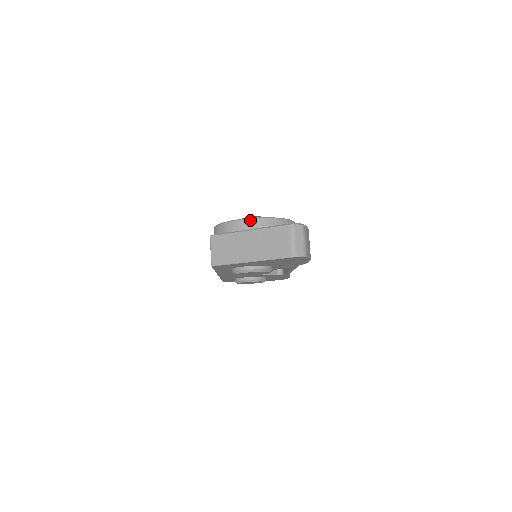
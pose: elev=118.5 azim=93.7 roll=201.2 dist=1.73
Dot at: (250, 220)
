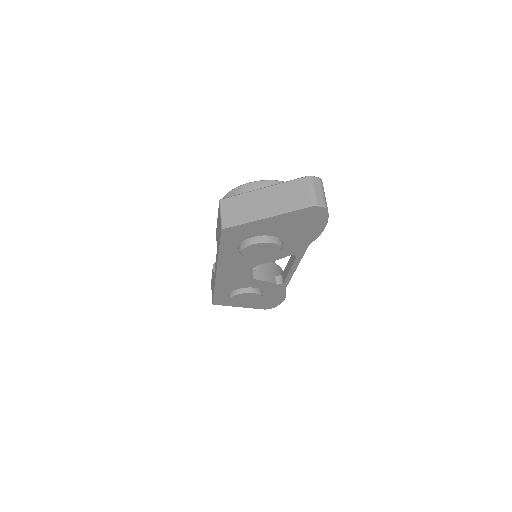
Dot at: (263, 182)
